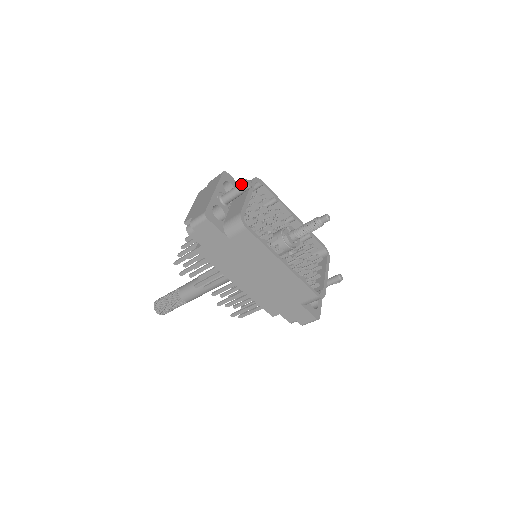
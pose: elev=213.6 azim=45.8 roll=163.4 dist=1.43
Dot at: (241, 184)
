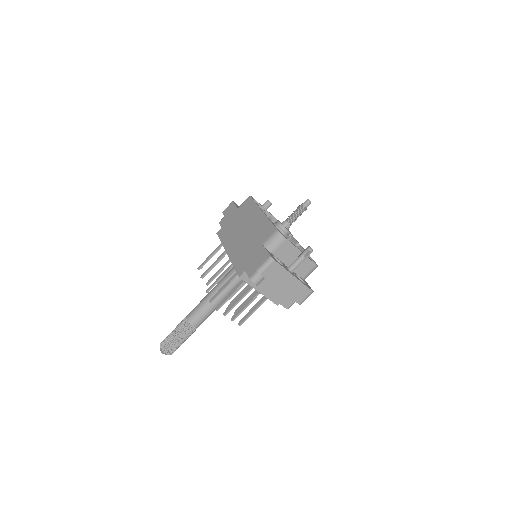
Dot at: occluded
